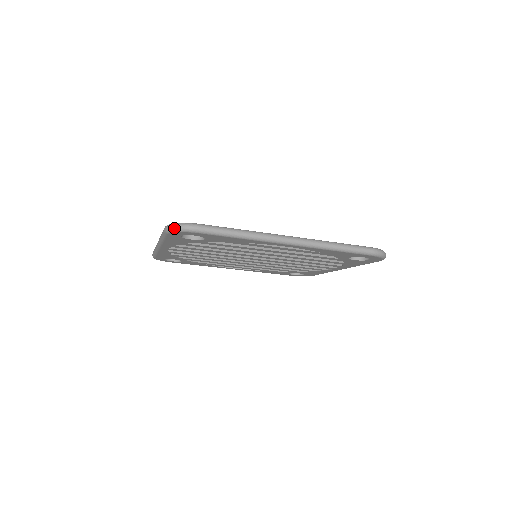
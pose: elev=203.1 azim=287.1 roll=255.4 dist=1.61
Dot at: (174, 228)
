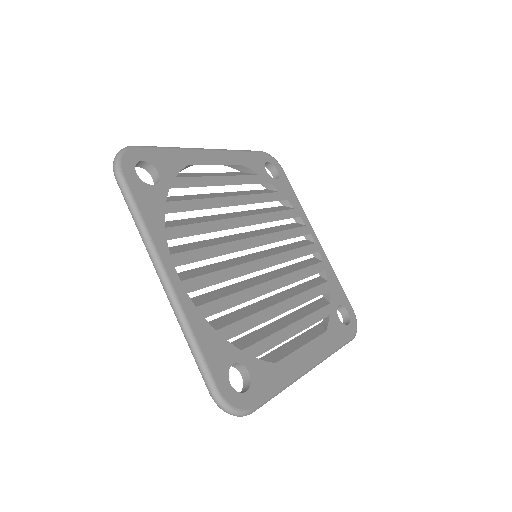
Dot at: (228, 413)
